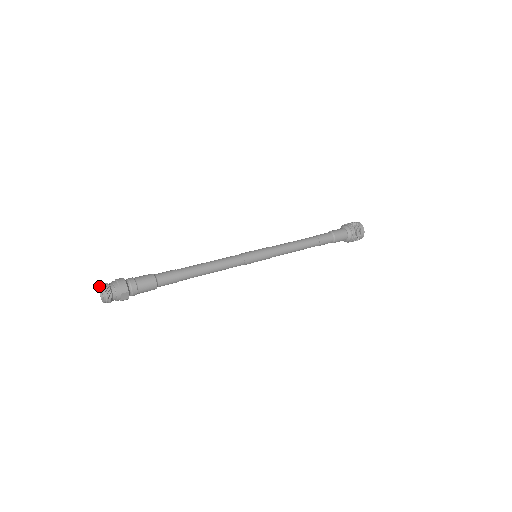
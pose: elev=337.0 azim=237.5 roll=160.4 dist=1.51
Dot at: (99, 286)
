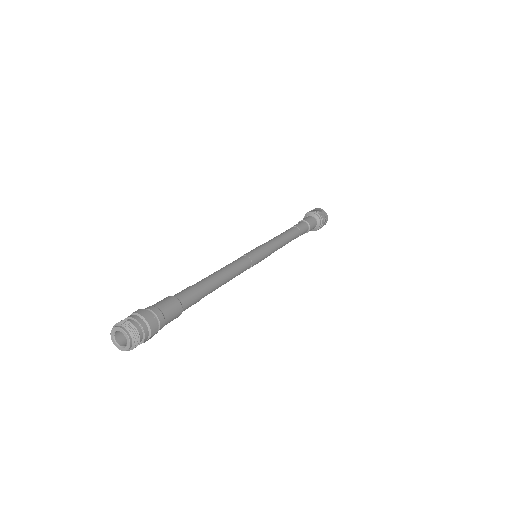
Dot at: (119, 328)
